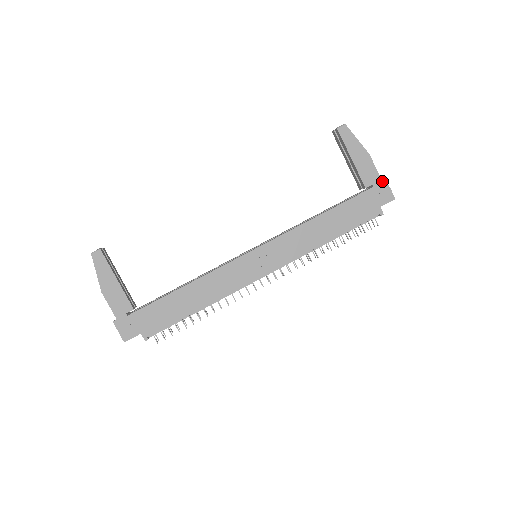
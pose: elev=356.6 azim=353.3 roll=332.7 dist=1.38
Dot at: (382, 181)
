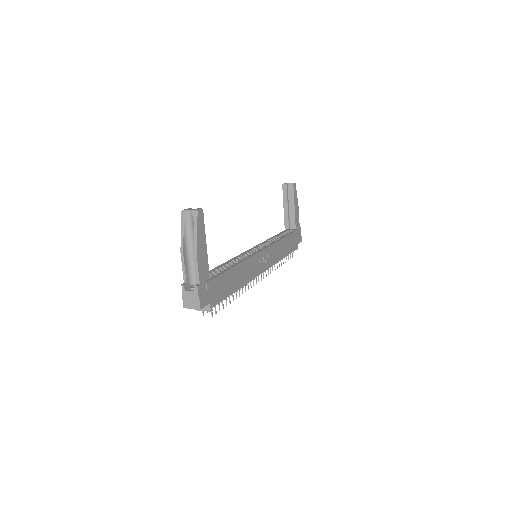
Dot at: (300, 228)
